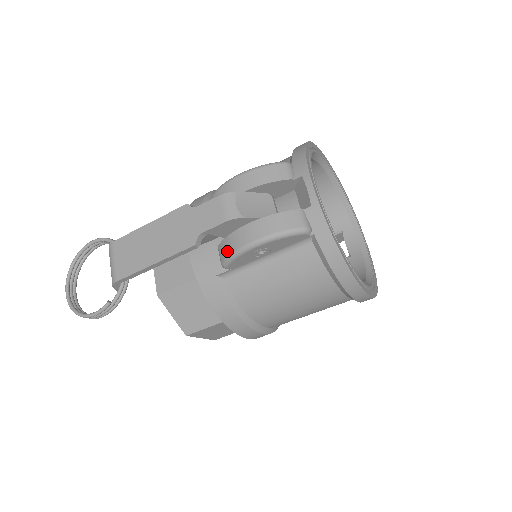
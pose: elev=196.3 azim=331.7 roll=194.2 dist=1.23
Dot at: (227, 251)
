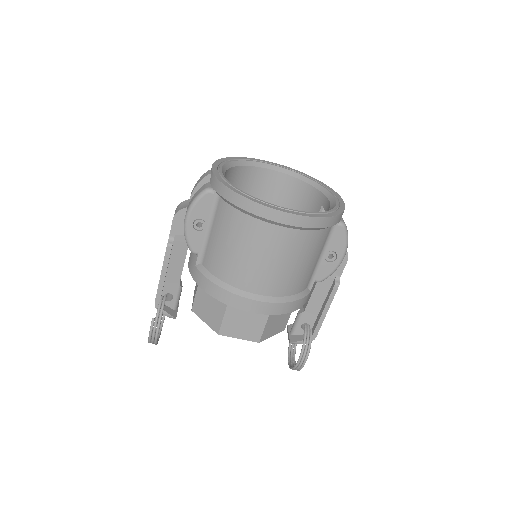
Dot at: occluded
